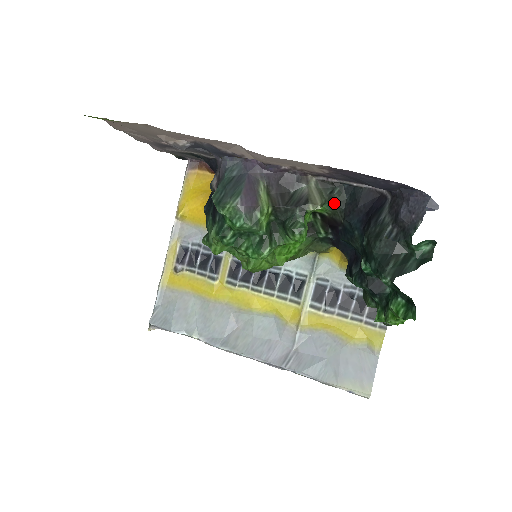
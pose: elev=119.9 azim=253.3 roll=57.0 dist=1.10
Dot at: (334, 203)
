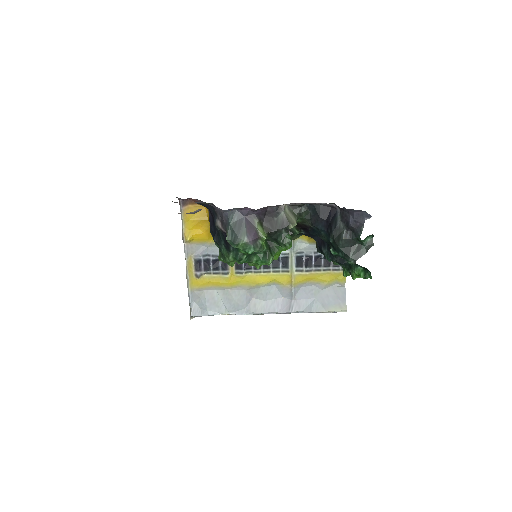
Dot at: (303, 217)
